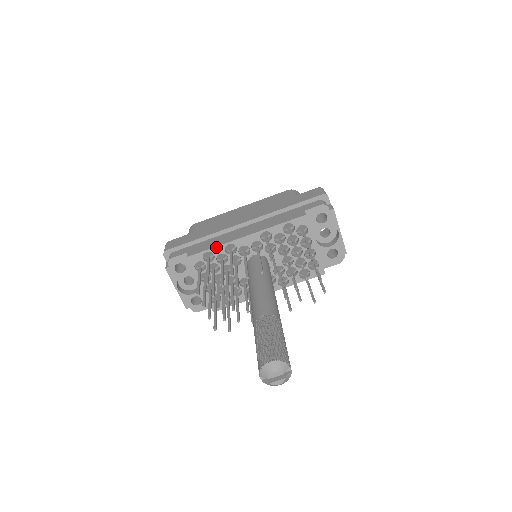
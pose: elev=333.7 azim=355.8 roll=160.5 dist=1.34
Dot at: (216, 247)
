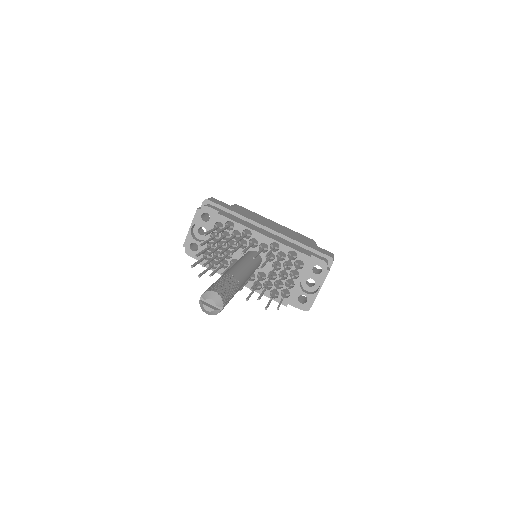
Dot at: (240, 224)
